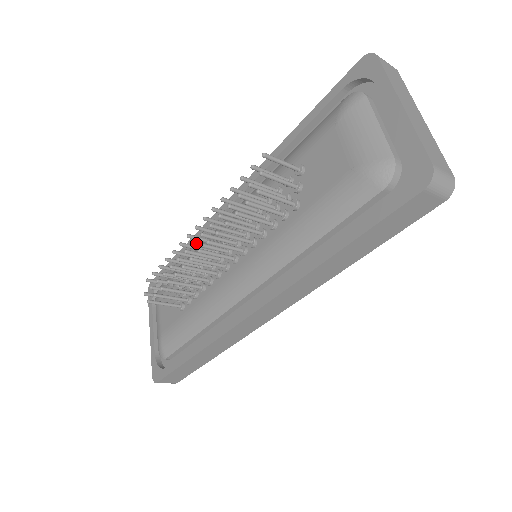
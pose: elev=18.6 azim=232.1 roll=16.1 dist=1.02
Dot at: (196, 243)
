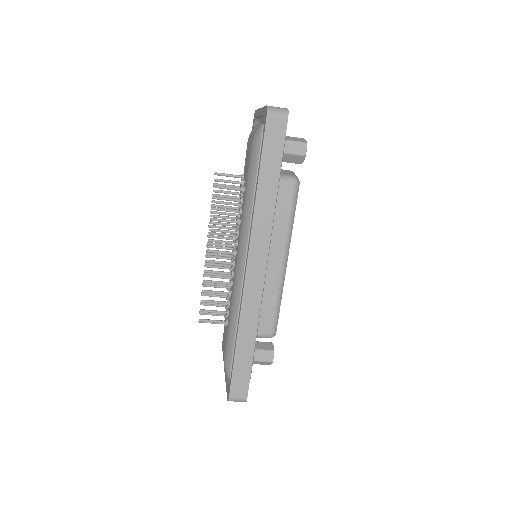
Dot at: (208, 253)
